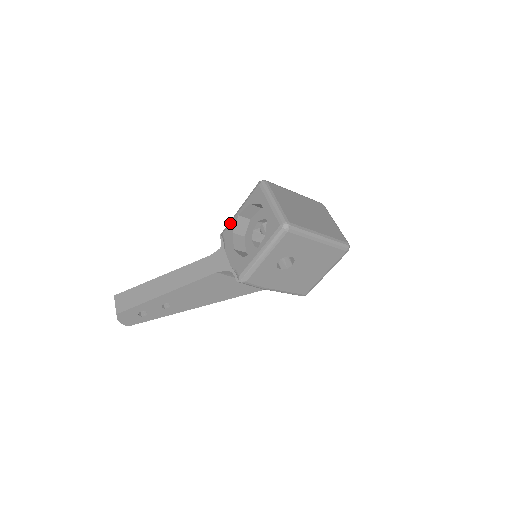
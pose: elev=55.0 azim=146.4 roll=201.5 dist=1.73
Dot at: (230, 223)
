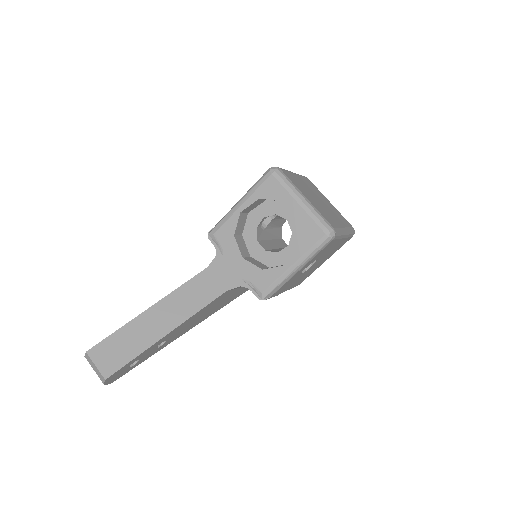
Dot at: (226, 222)
